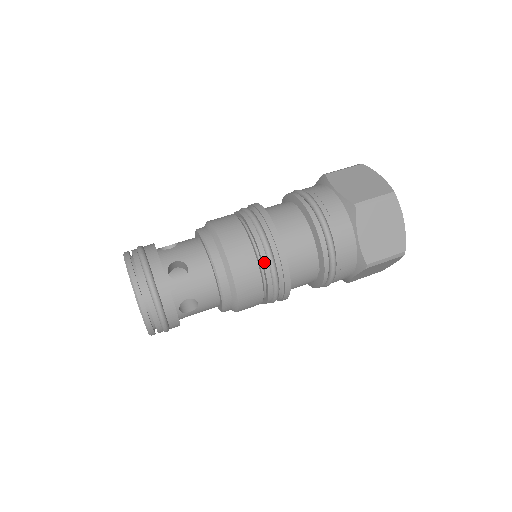
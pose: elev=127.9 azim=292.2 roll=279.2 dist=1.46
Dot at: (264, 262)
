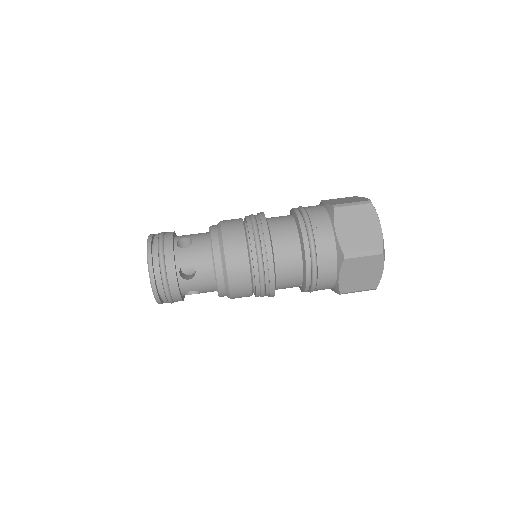
Dot at: (256, 282)
